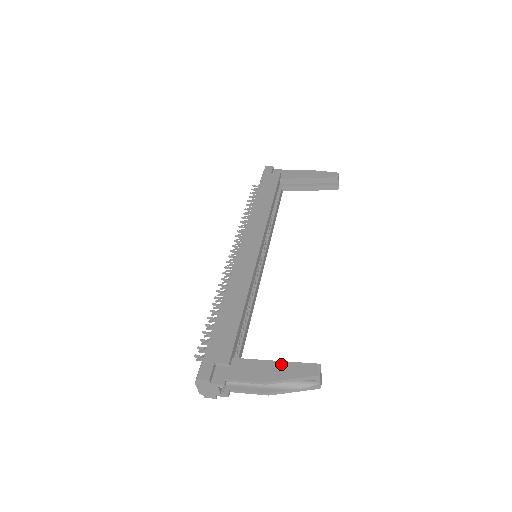
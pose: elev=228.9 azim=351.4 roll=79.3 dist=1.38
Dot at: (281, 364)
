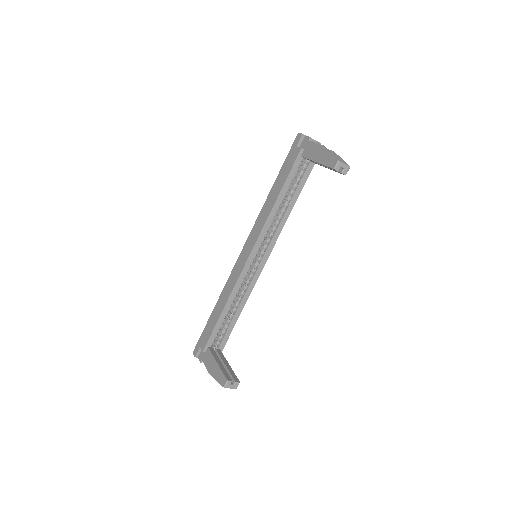
Dot at: (217, 367)
